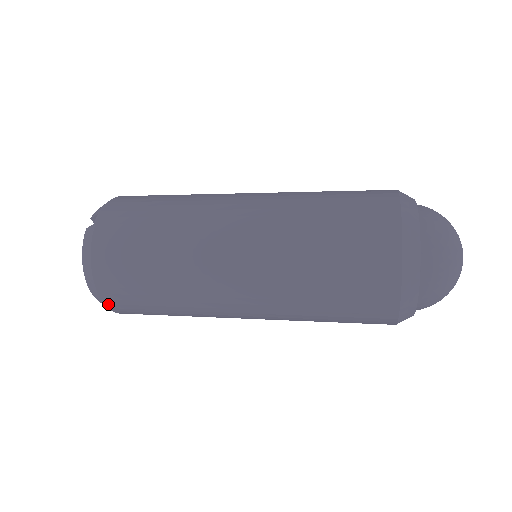
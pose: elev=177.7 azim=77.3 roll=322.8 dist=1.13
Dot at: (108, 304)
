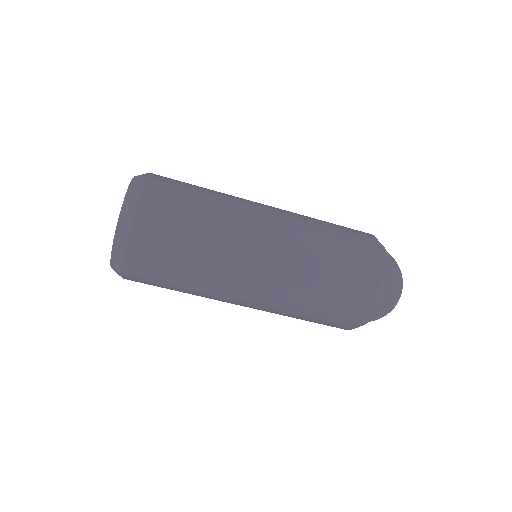
Dot at: (133, 238)
